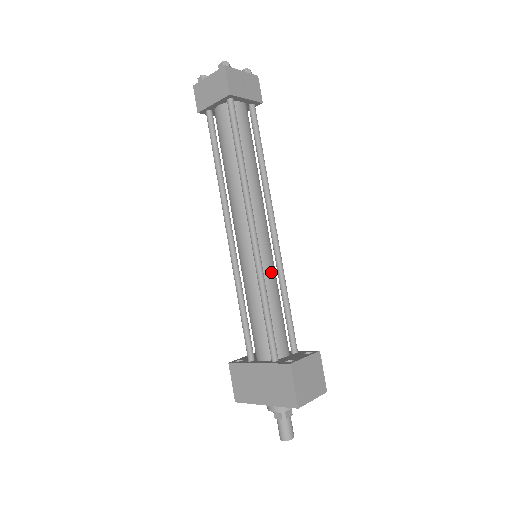
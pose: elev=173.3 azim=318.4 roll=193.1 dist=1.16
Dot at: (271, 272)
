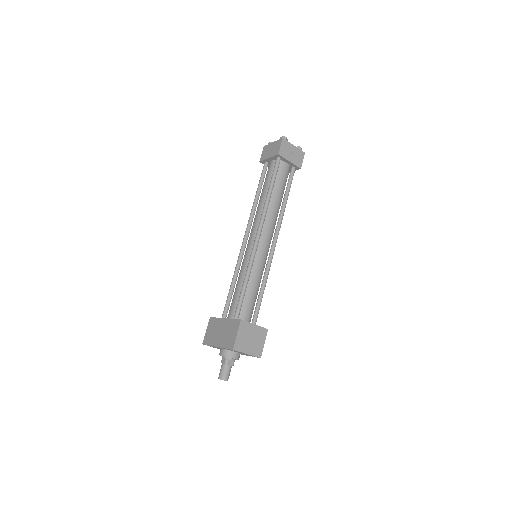
Dot at: (259, 267)
